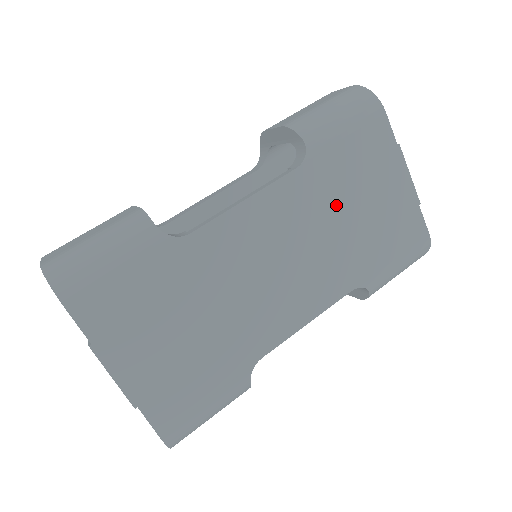
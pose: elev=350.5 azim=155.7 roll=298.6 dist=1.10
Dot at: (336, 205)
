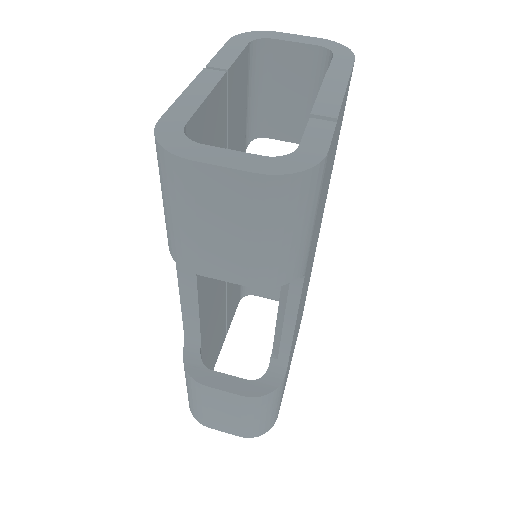
Dot at: (319, 217)
